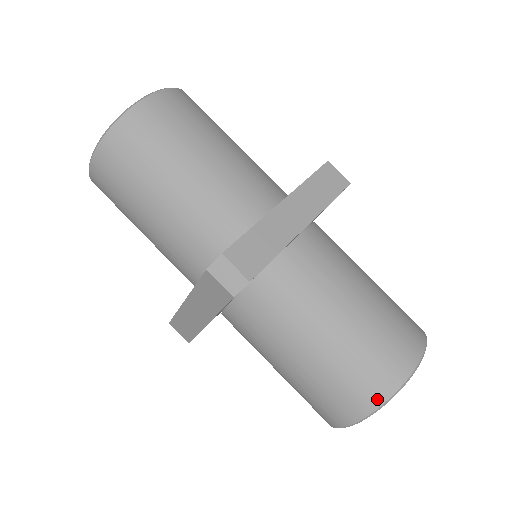
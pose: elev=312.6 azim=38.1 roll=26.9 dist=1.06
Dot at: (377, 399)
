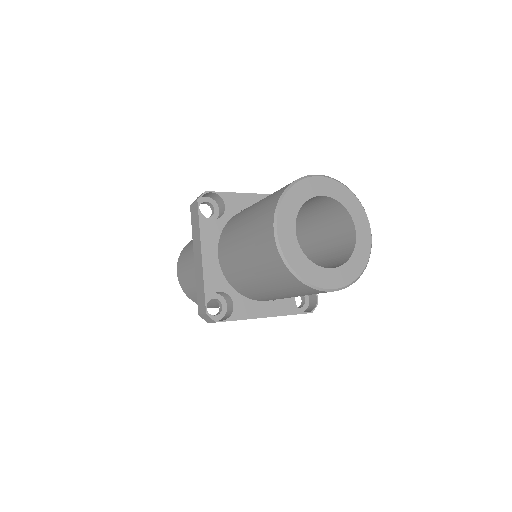
Dot at: (283, 190)
